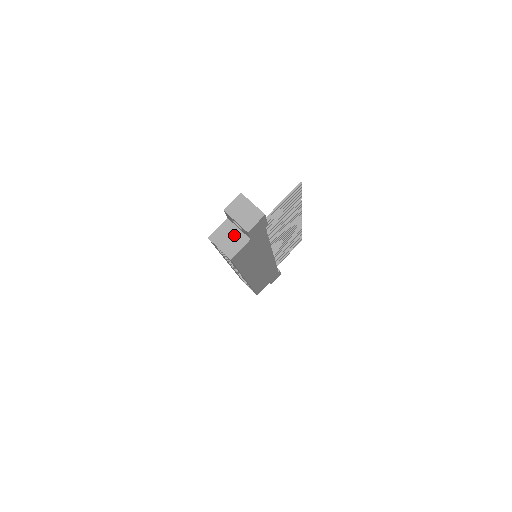
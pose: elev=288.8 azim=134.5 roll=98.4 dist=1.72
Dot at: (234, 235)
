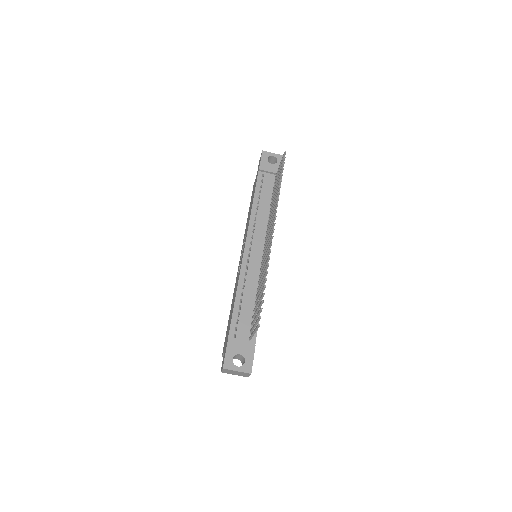
Dot at: occluded
